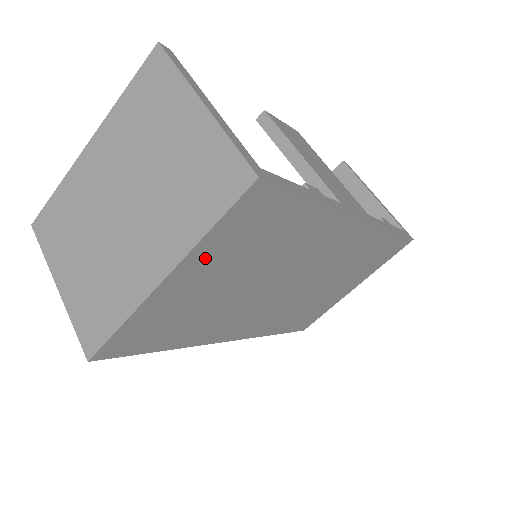
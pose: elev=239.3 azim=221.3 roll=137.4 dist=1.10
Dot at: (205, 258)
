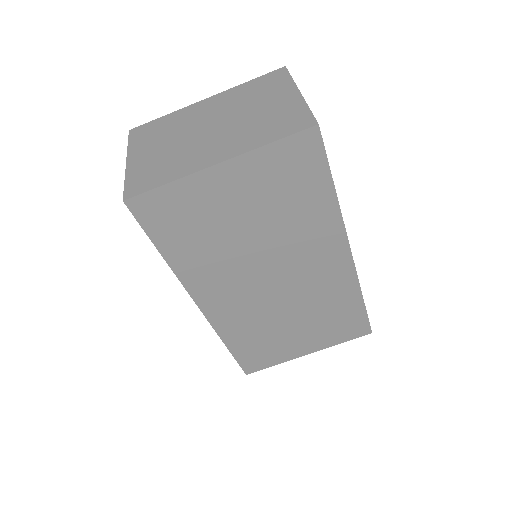
Dot at: (251, 170)
